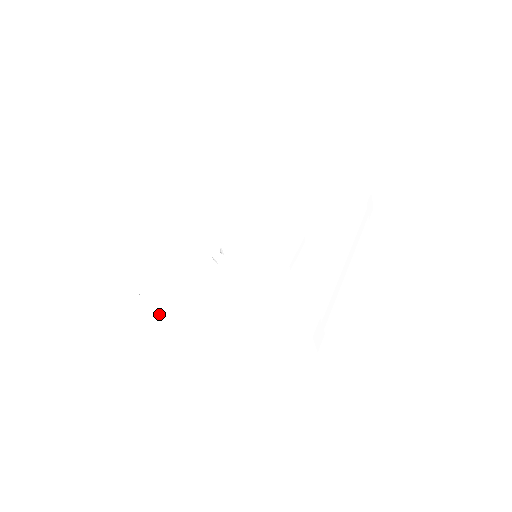
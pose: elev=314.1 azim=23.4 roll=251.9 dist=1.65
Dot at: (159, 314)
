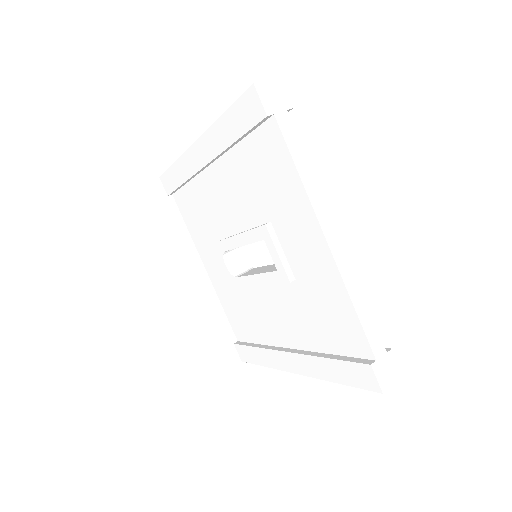
Dot at: (262, 365)
